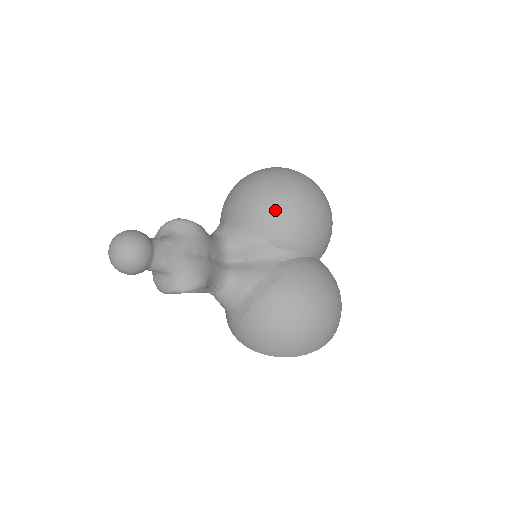
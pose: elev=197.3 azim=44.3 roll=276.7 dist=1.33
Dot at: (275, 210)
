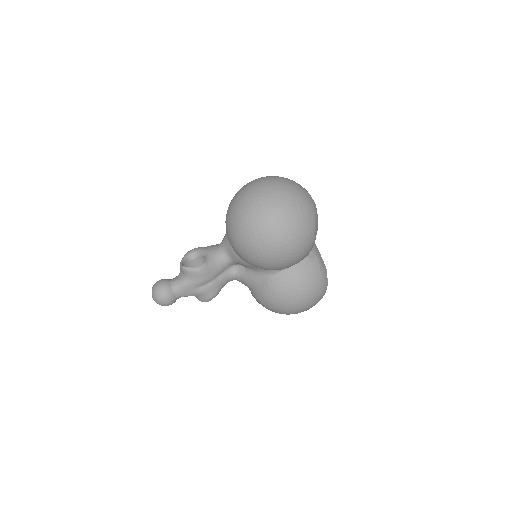
Dot at: (250, 256)
